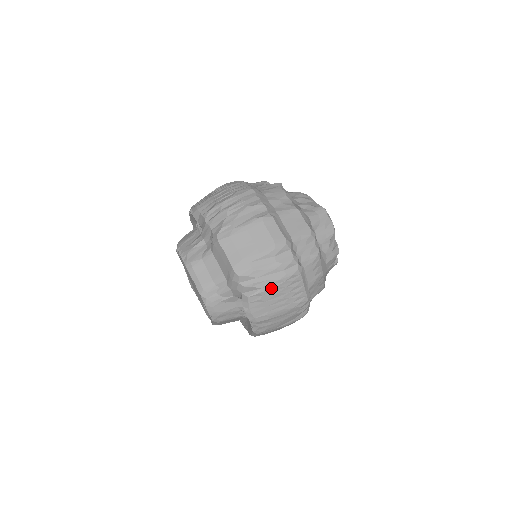
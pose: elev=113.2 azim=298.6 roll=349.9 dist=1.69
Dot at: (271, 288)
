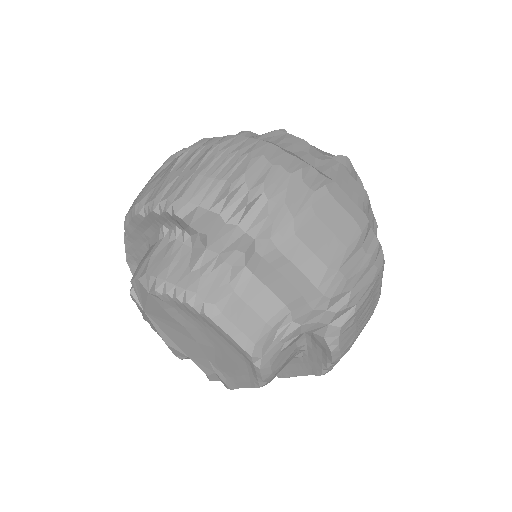
Dot at: (364, 299)
